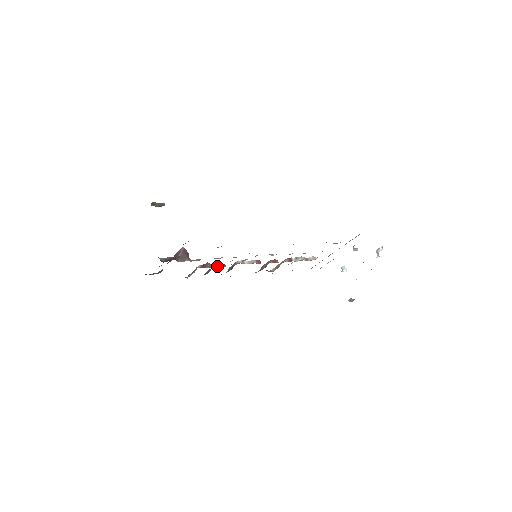
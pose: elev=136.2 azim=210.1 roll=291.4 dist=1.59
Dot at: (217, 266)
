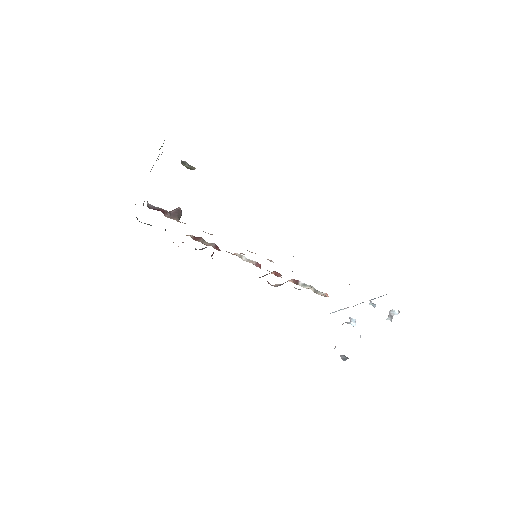
Dot at: (210, 245)
